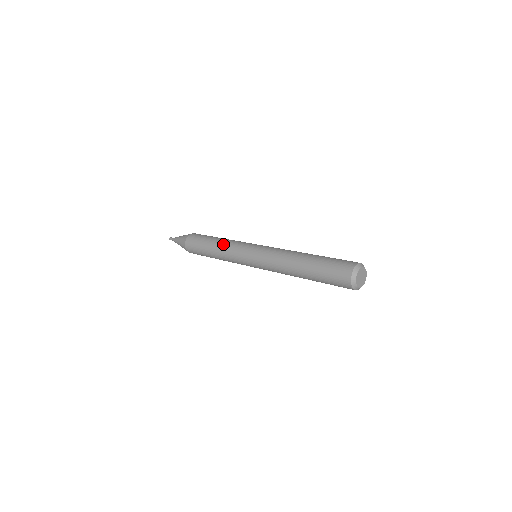
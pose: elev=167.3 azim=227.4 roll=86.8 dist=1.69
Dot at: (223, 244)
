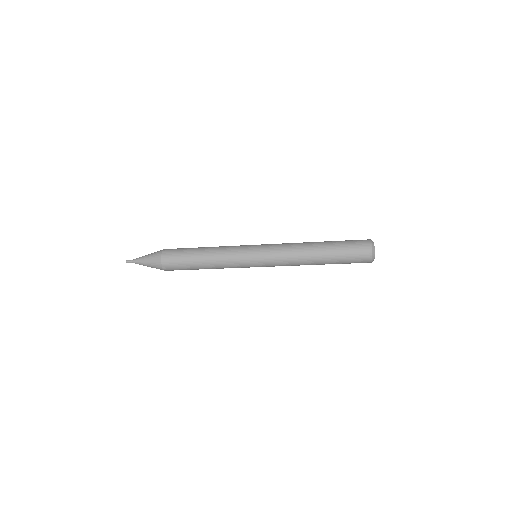
Dot at: (217, 252)
